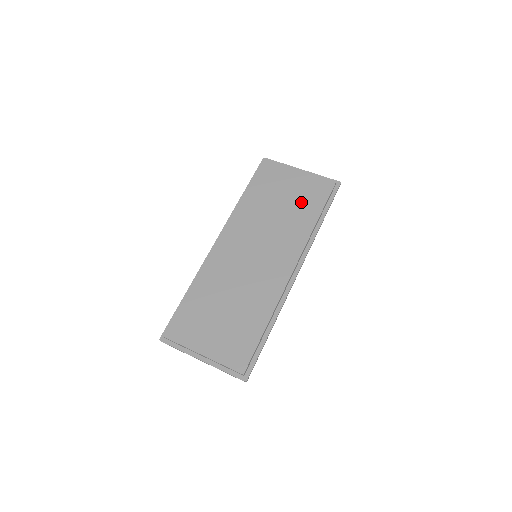
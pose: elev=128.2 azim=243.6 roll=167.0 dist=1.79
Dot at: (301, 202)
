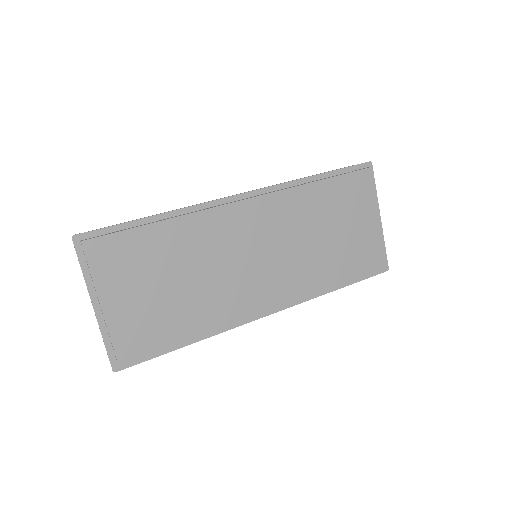
Dot at: (346, 252)
